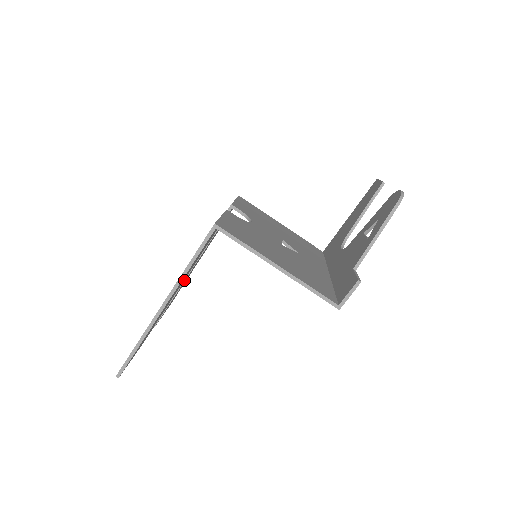
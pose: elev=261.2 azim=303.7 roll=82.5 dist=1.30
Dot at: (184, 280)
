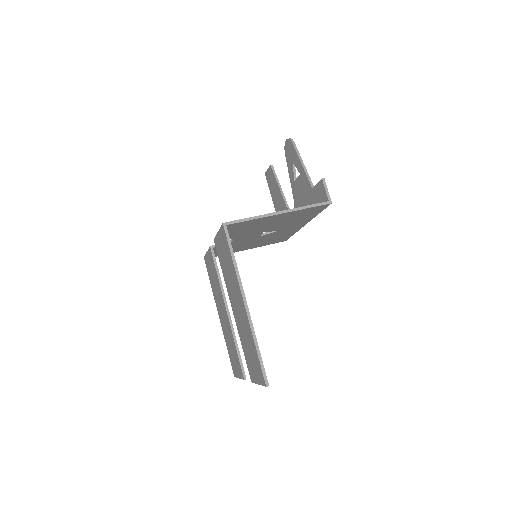
Dot at: (231, 323)
